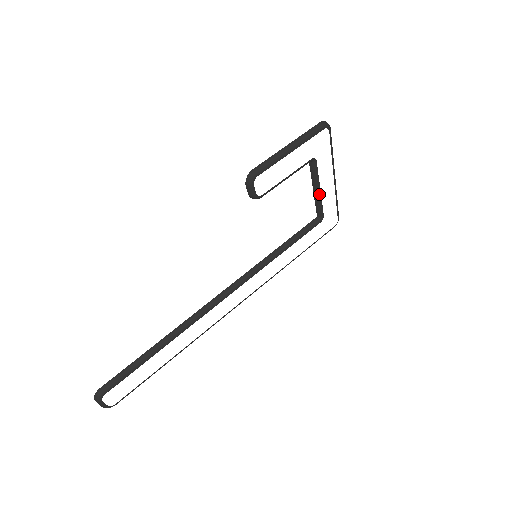
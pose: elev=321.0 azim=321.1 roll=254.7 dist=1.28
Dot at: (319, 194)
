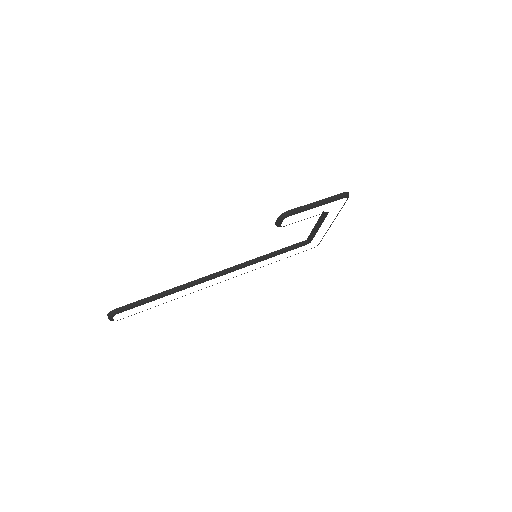
Dot at: (317, 230)
